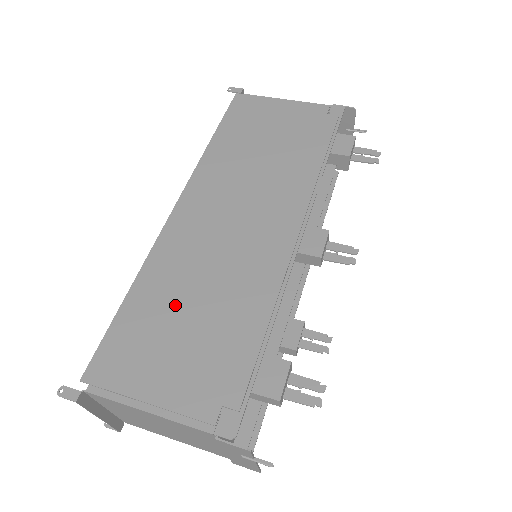
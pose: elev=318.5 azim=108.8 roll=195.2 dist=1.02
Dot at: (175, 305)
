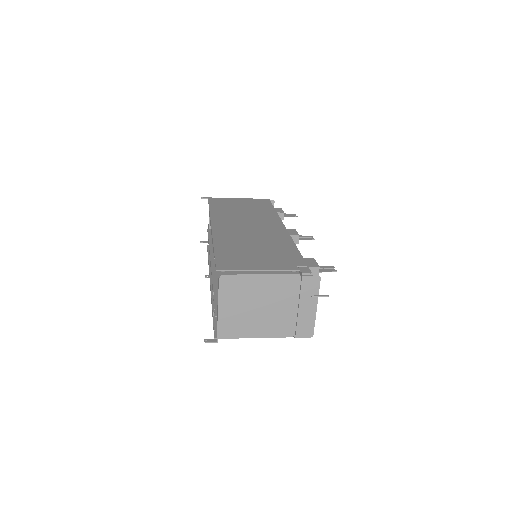
Dot at: (244, 248)
